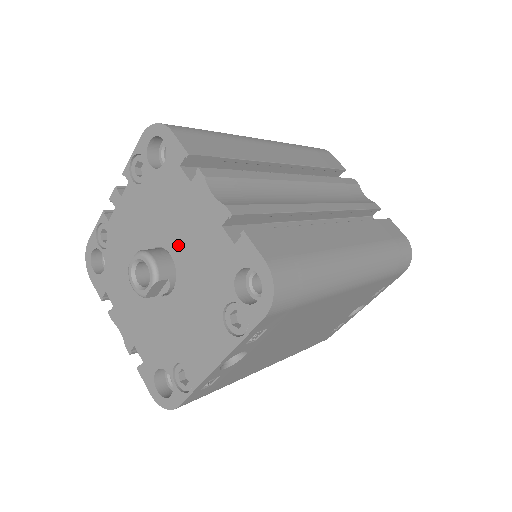
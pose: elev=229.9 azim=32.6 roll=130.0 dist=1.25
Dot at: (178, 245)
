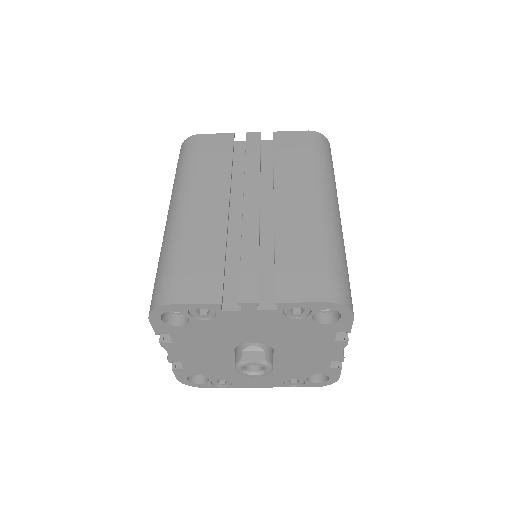
Dot at: (288, 352)
